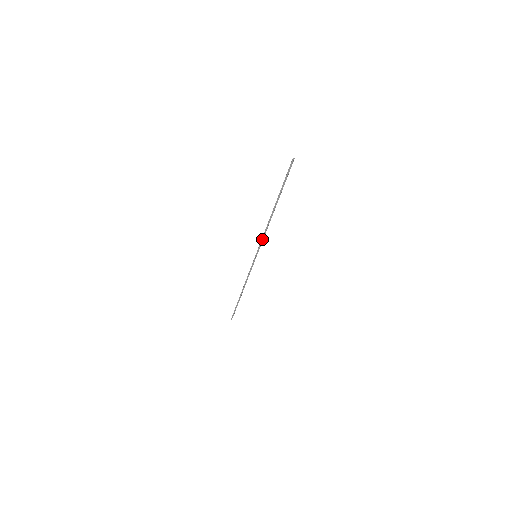
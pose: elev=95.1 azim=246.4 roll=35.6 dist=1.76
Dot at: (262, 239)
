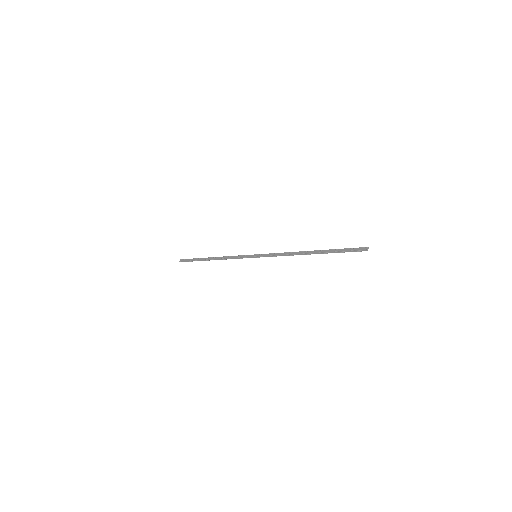
Dot at: (276, 256)
